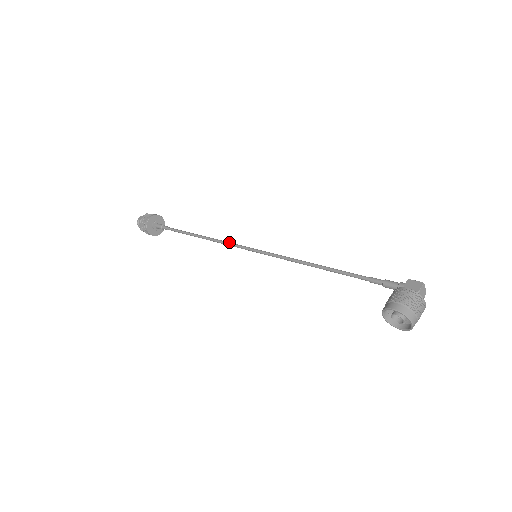
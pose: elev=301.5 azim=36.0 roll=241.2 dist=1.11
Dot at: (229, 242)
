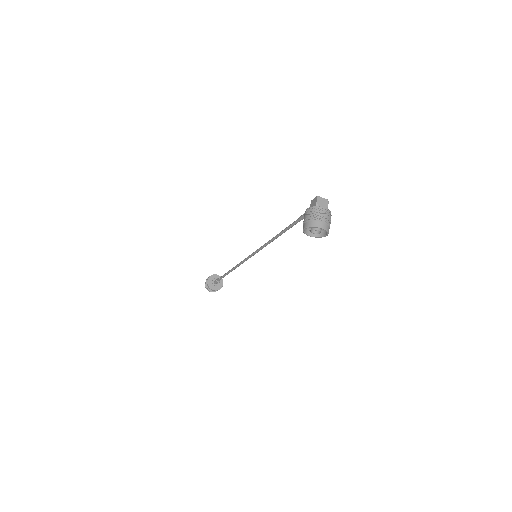
Dot at: (243, 260)
